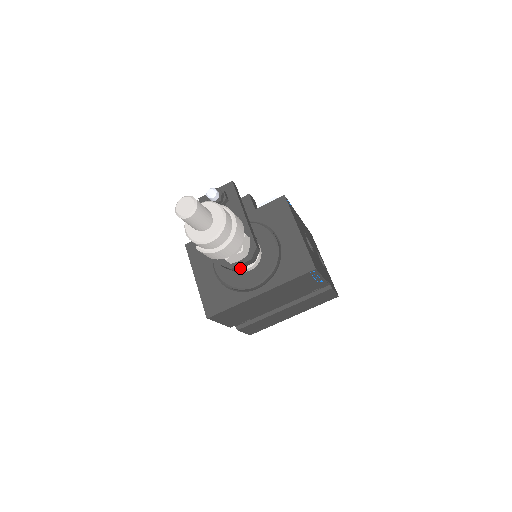
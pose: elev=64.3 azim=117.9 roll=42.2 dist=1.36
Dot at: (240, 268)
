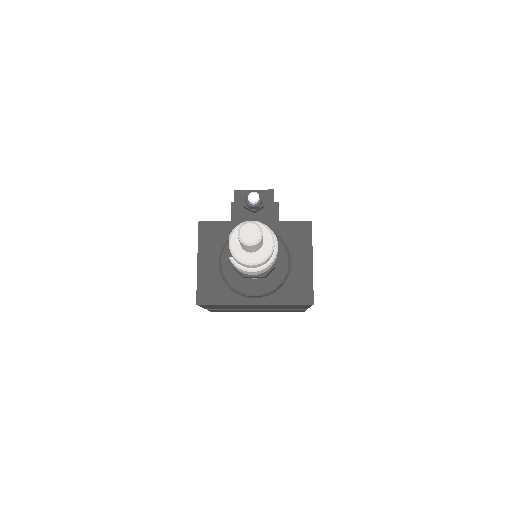
Dot at: (250, 277)
